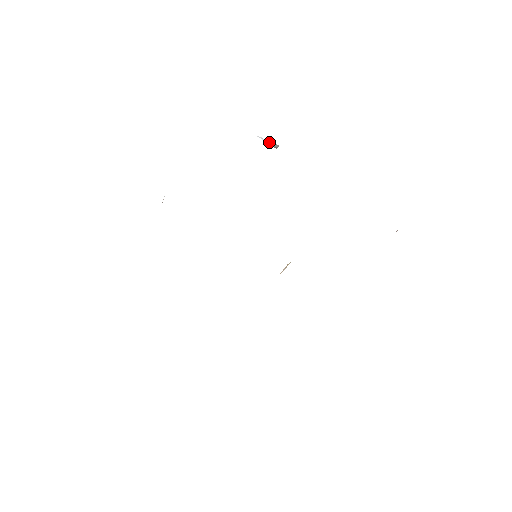
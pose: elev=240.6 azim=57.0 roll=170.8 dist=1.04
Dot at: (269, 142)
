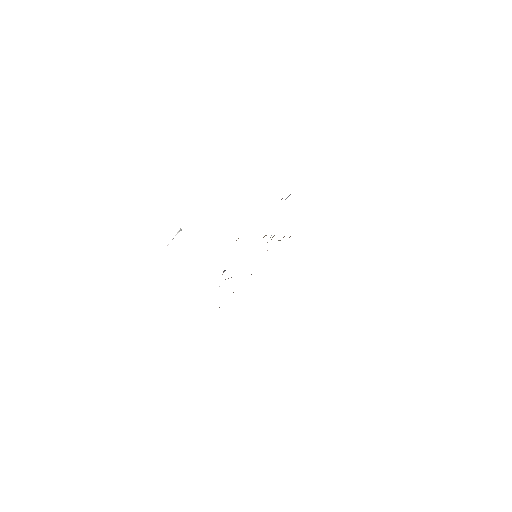
Dot at: occluded
